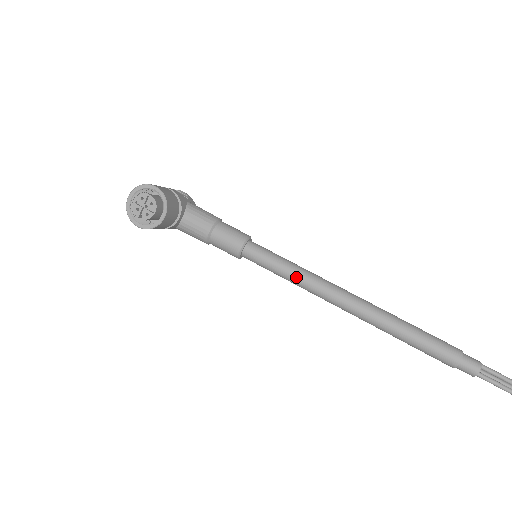
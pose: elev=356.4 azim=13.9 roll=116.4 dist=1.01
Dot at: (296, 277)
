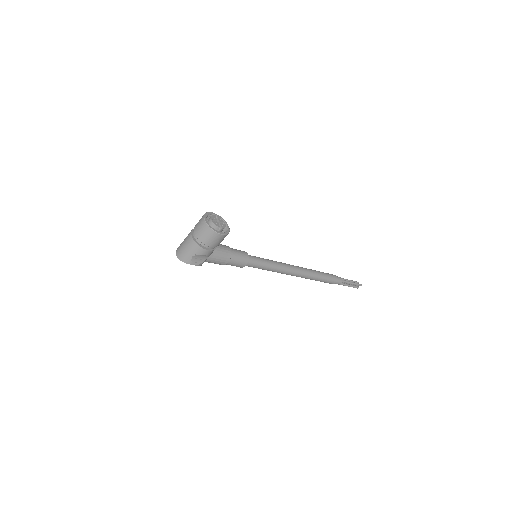
Dot at: (274, 262)
